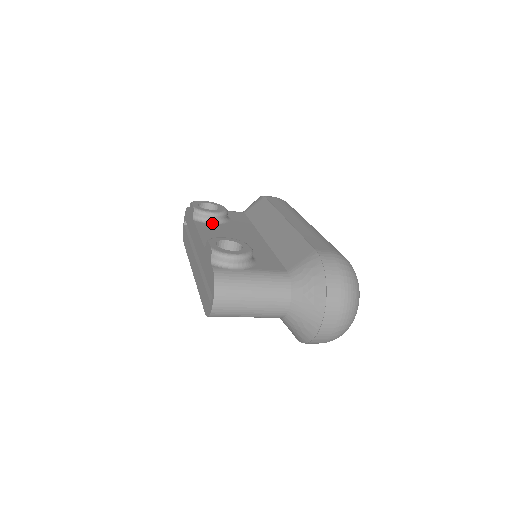
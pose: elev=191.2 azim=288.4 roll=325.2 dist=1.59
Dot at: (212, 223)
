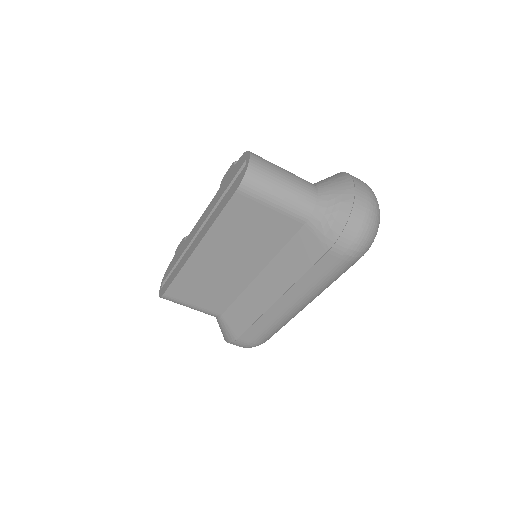
Dot at: occluded
